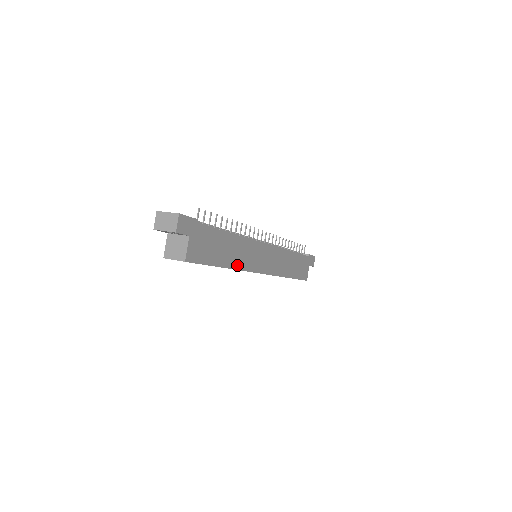
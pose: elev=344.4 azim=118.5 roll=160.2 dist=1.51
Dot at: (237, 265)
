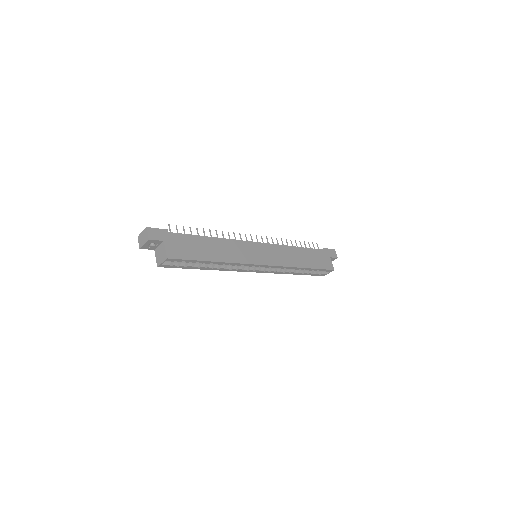
Dot at: (229, 259)
